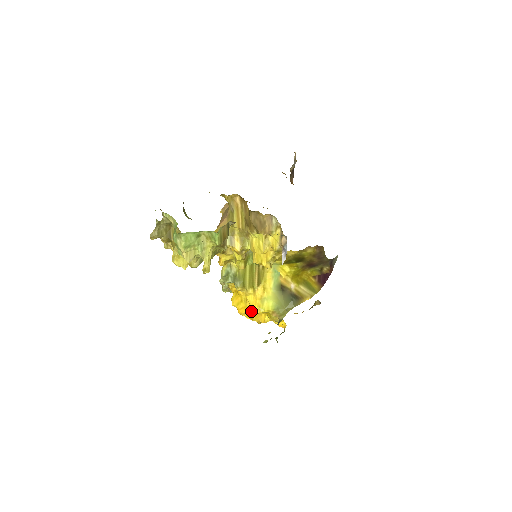
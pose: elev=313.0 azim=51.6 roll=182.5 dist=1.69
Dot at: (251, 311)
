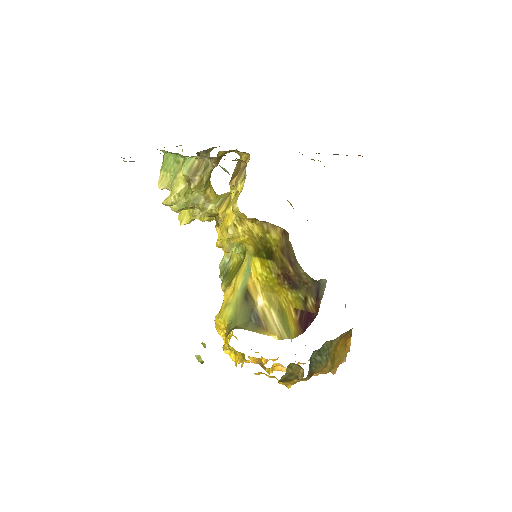
Dot at: occluded
